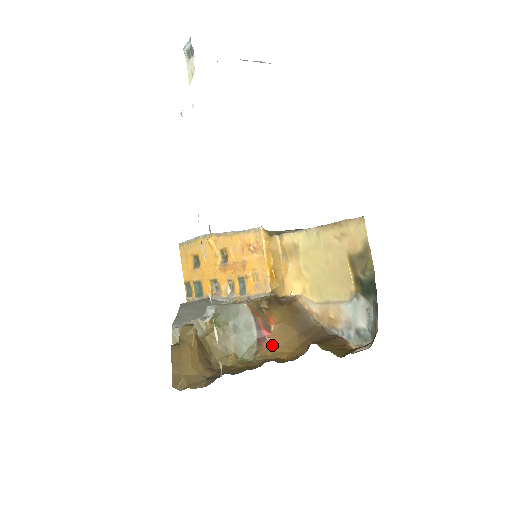
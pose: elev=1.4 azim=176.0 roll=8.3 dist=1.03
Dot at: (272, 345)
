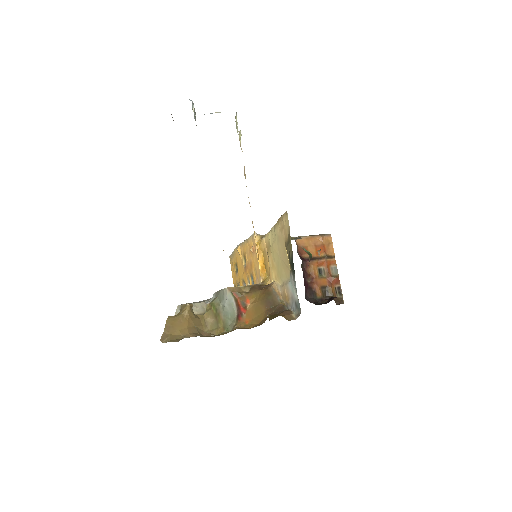
Dot at: (246, 319)
